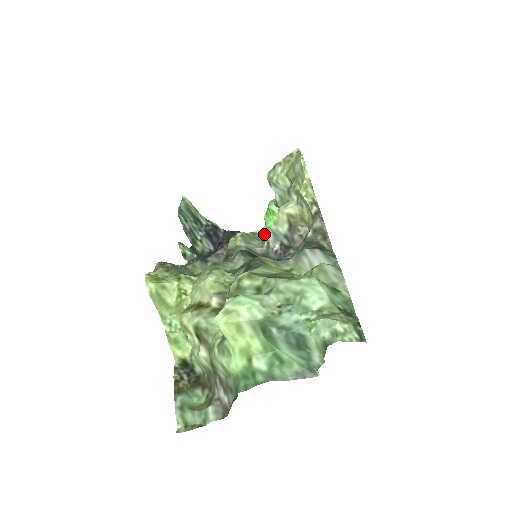
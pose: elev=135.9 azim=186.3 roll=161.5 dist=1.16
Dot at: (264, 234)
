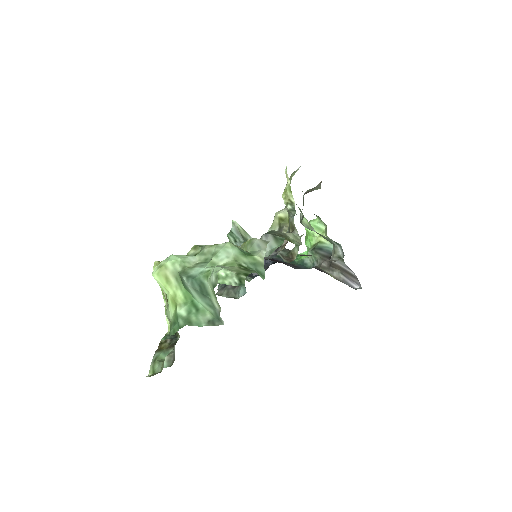
Dot at: occluded
